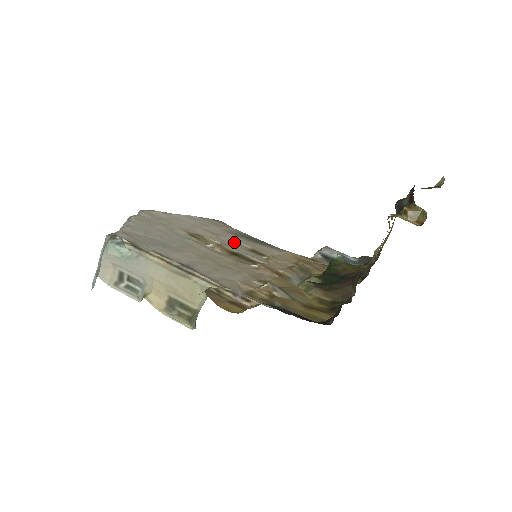
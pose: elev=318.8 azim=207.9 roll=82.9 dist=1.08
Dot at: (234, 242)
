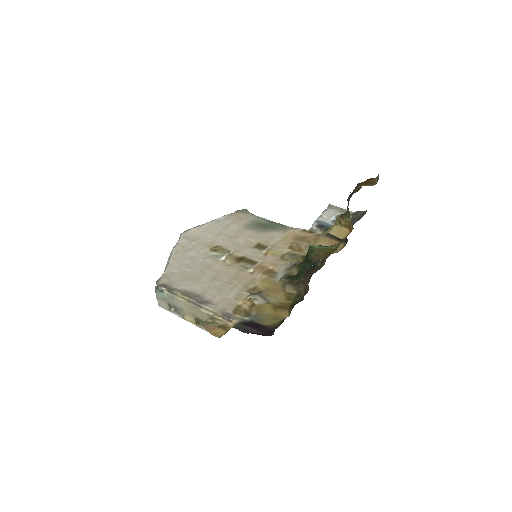
Dot at: (245, 241)
